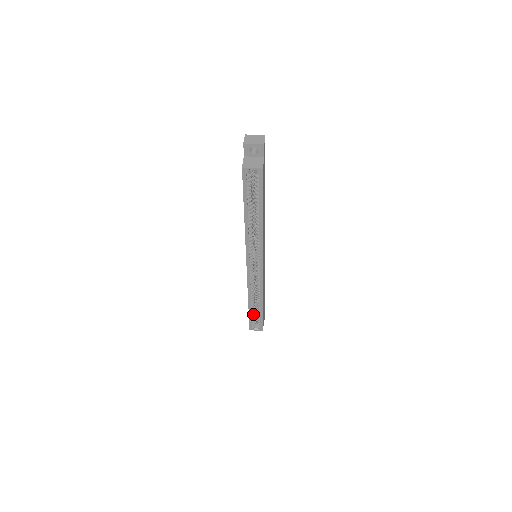
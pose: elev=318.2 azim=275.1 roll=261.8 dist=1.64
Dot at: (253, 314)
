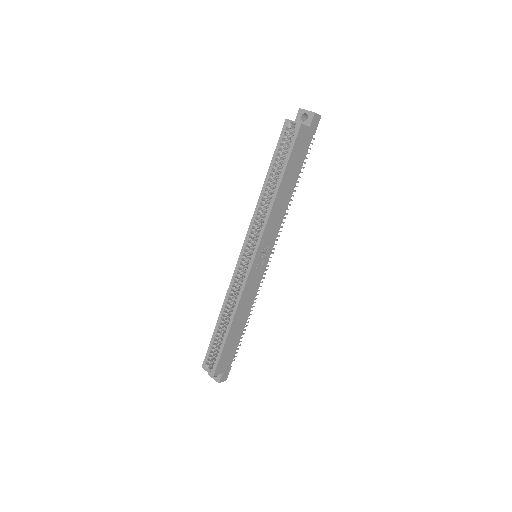
Dot at: (216, 340)
